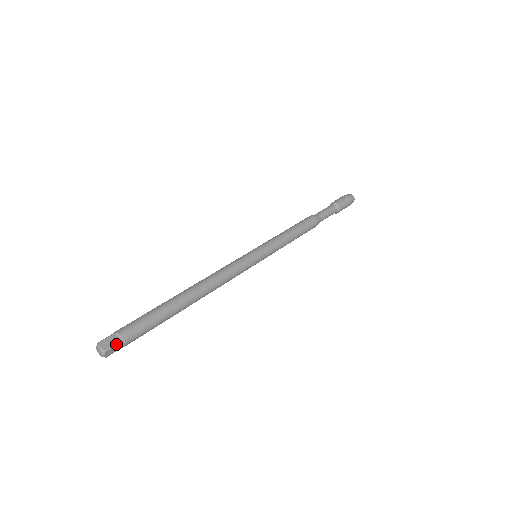
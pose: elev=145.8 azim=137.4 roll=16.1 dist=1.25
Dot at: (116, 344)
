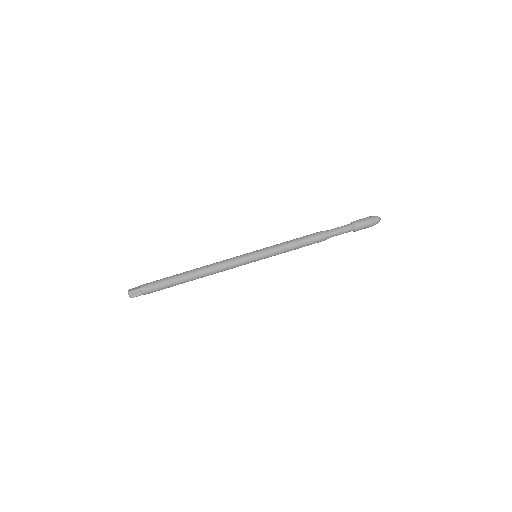
Dot at: occluded
